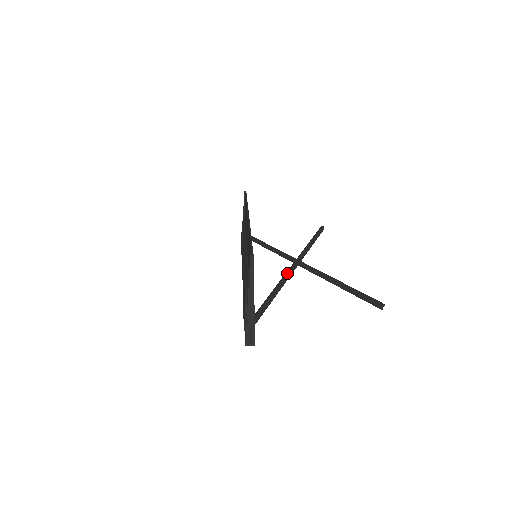
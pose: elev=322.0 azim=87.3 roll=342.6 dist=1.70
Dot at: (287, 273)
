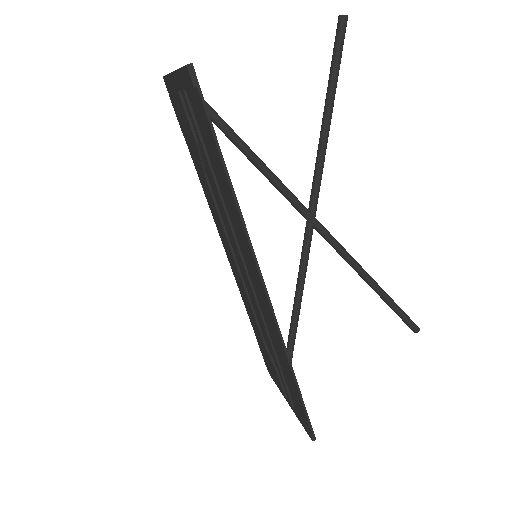
Dot at: (304, 271)
